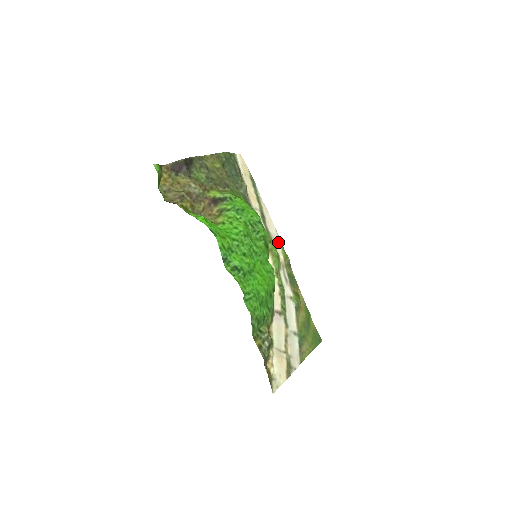
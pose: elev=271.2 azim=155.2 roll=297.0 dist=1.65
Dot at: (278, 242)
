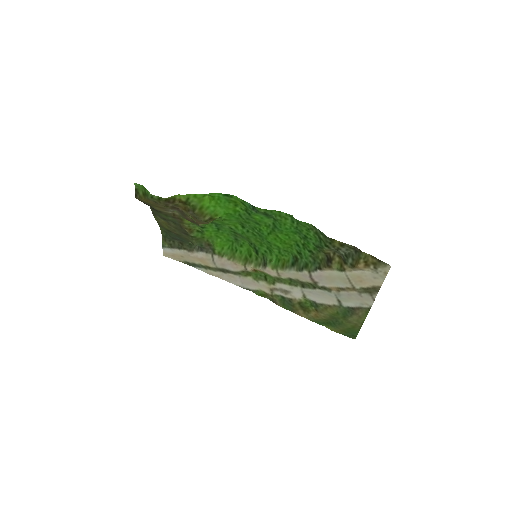
Dot at: (250, 287)
